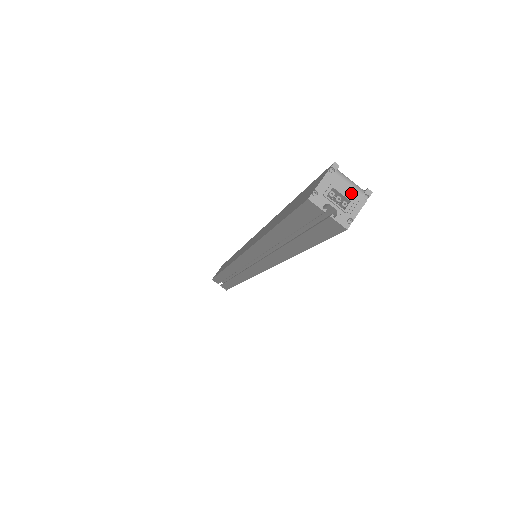
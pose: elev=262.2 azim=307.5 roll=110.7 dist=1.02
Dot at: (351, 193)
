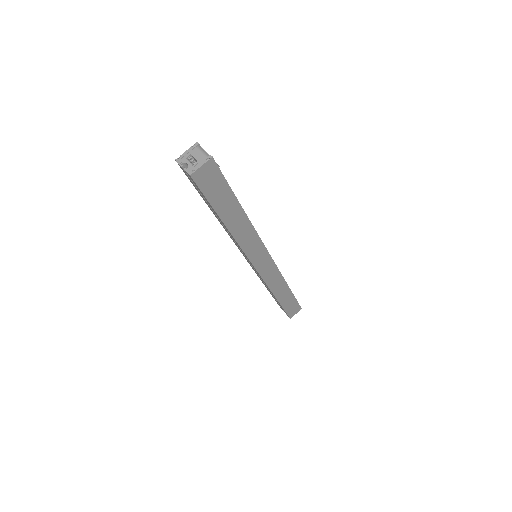
Dot at: (200, 157)
